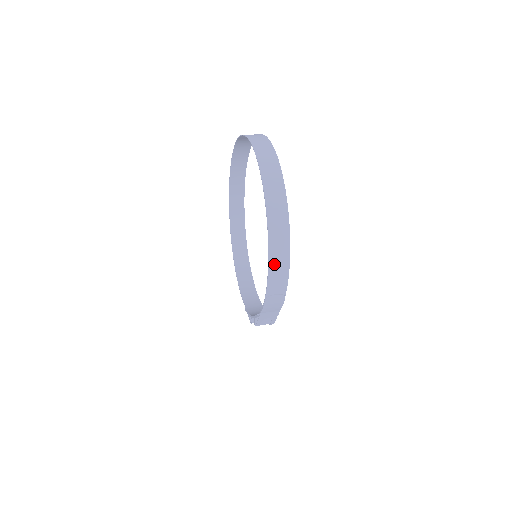
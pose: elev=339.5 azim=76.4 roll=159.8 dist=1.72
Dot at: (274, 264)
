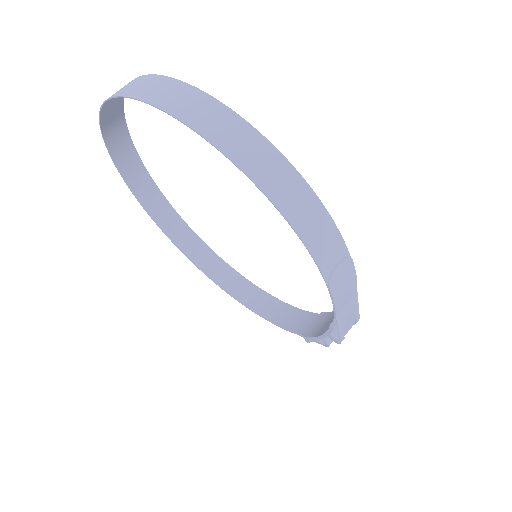
Dot at: (298, 217)
